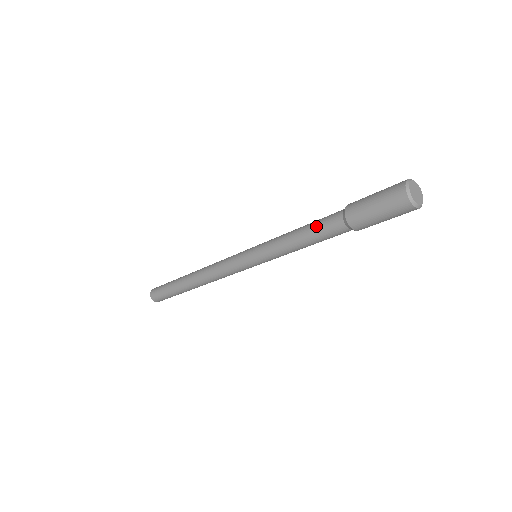
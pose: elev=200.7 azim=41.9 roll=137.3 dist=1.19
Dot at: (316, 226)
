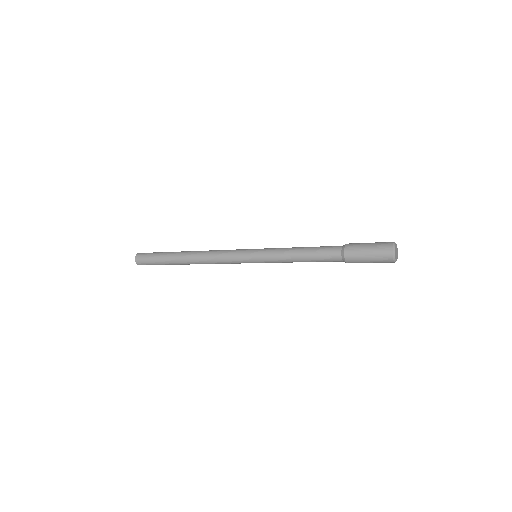
Dot at: (319, 249)
